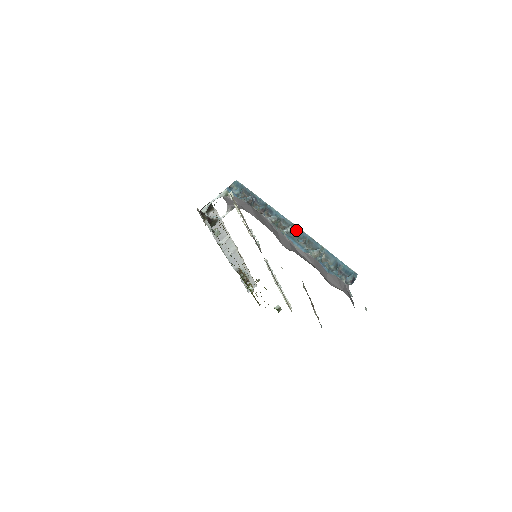
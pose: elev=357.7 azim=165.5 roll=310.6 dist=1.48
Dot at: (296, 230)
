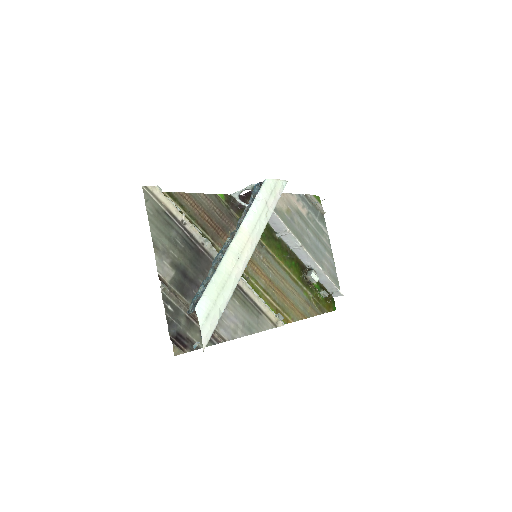
Dot at: (229, 245)
